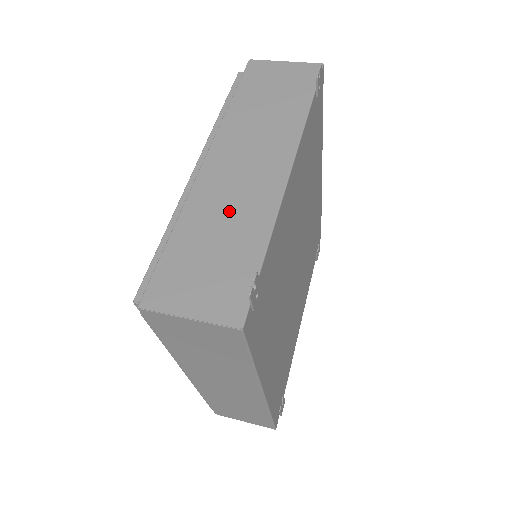
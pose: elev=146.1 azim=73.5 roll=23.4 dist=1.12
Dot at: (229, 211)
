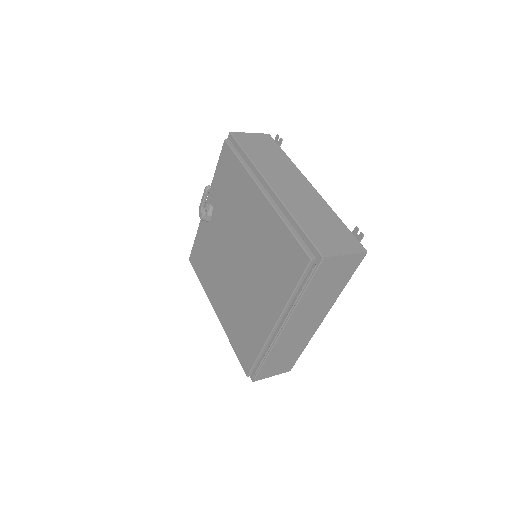
Dot at: (310, 208)
